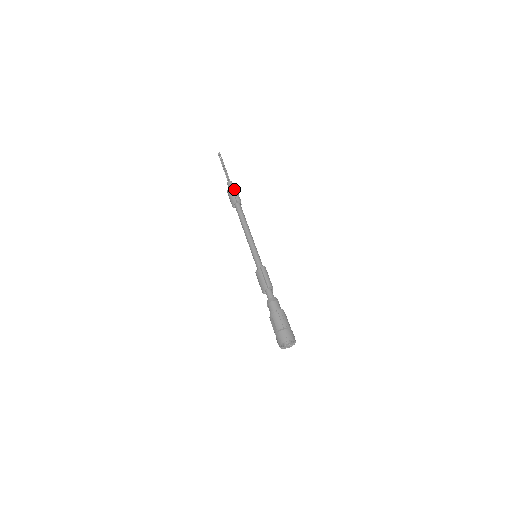
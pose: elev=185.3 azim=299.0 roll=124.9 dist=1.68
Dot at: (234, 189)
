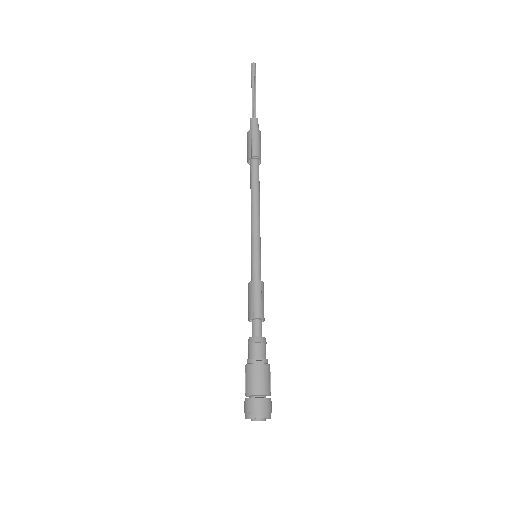
Dot at: (253, 134)
